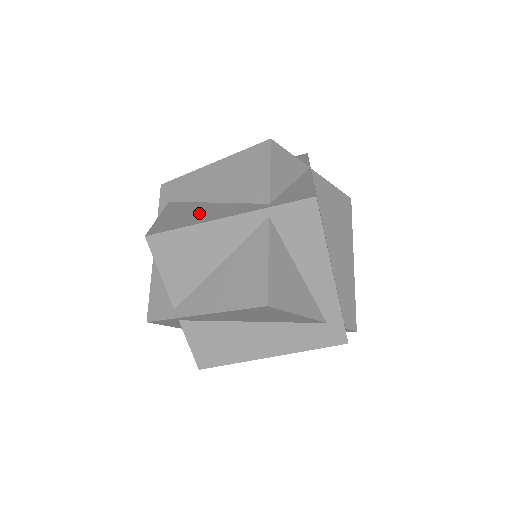
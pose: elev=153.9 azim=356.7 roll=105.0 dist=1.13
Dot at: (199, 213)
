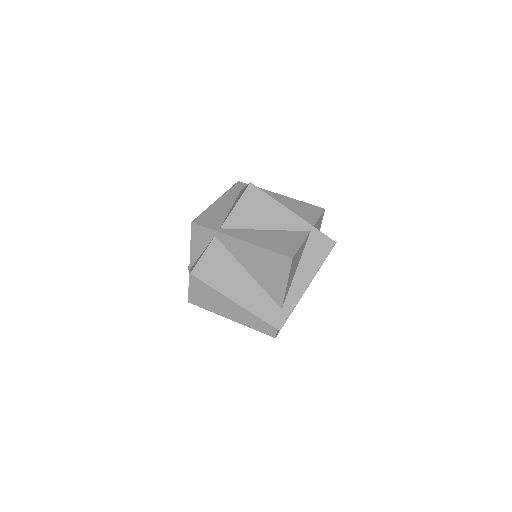
Dot at: occluded
